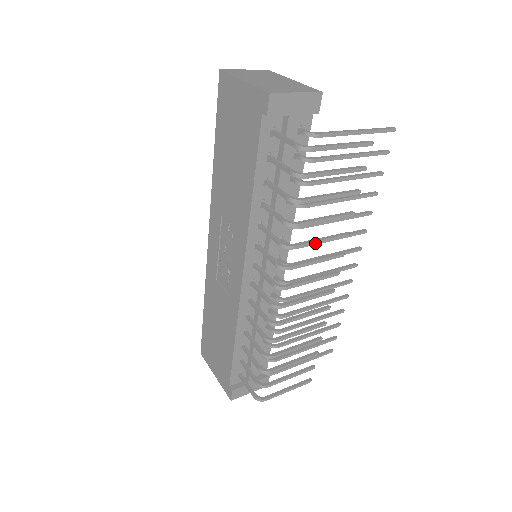
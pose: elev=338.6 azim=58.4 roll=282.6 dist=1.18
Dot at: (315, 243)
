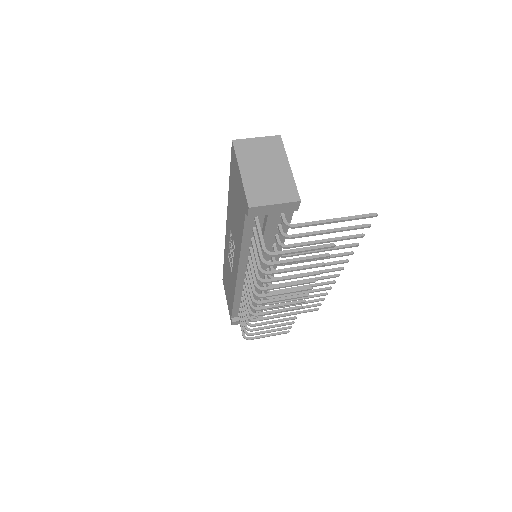
Dot at: (283, 287)
